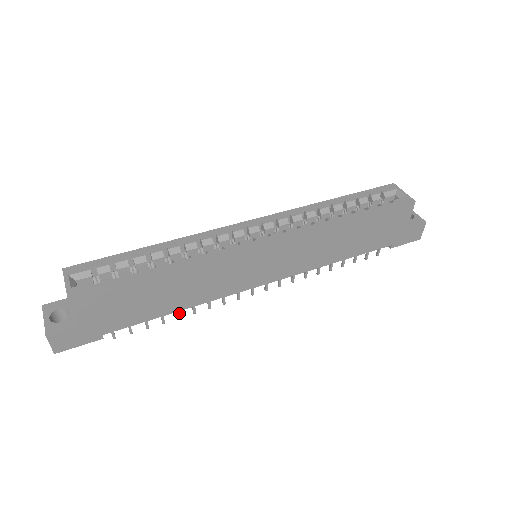
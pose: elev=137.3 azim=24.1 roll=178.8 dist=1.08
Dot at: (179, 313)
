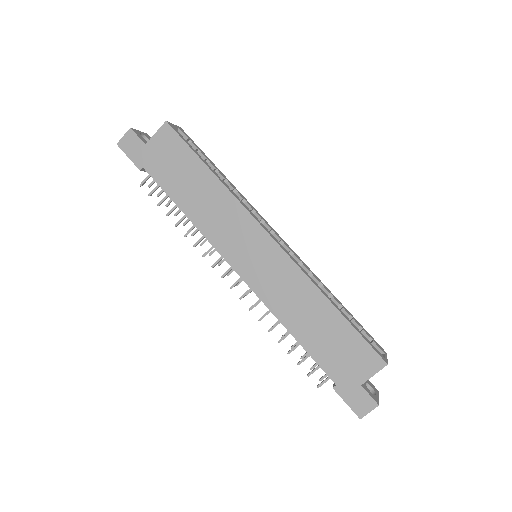
Dot at: (181, 221)
